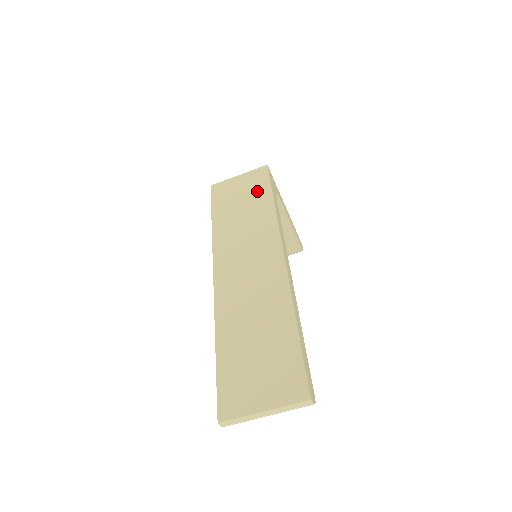
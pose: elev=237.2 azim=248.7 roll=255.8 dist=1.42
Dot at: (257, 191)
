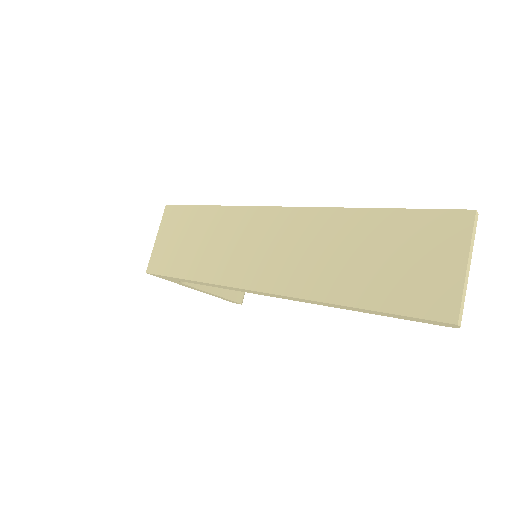
Dot at: (189, 221)
